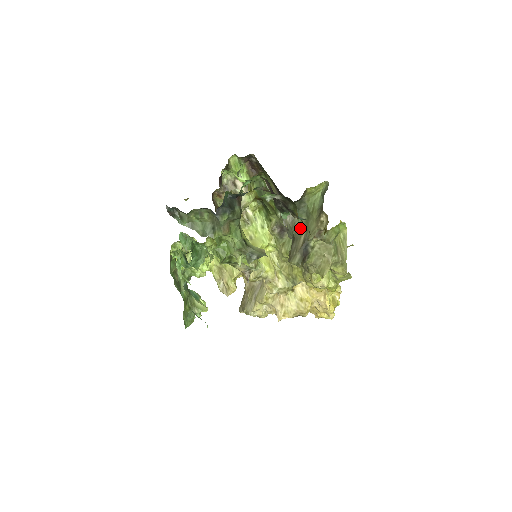
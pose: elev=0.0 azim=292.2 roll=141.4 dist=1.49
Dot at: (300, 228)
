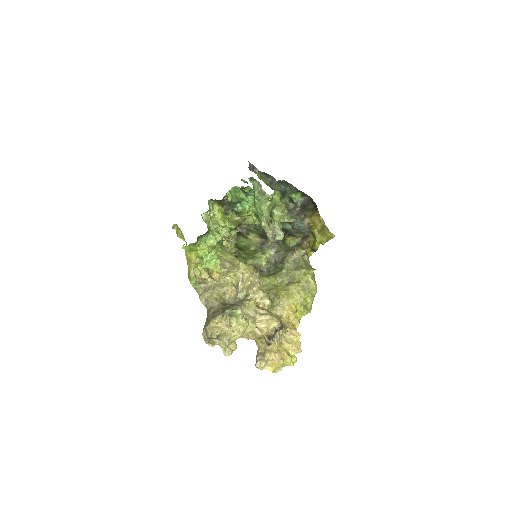
Dot at: occluded
